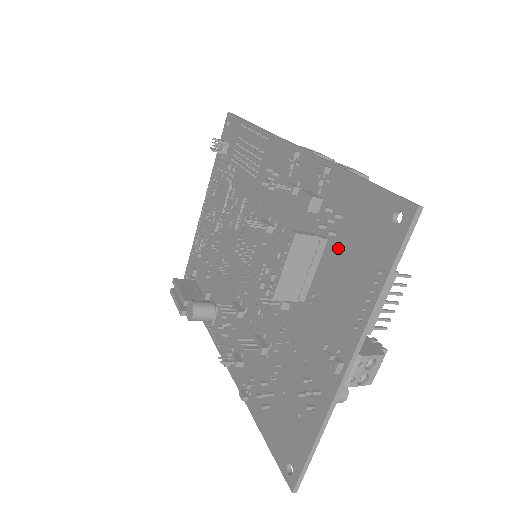
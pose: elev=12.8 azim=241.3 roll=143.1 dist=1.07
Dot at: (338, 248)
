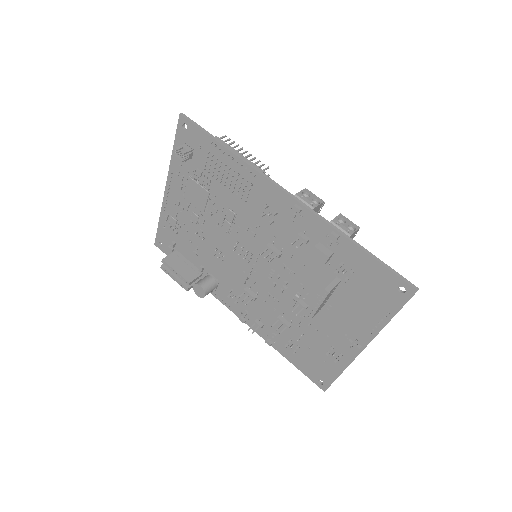
Dot at: (352, 288)
